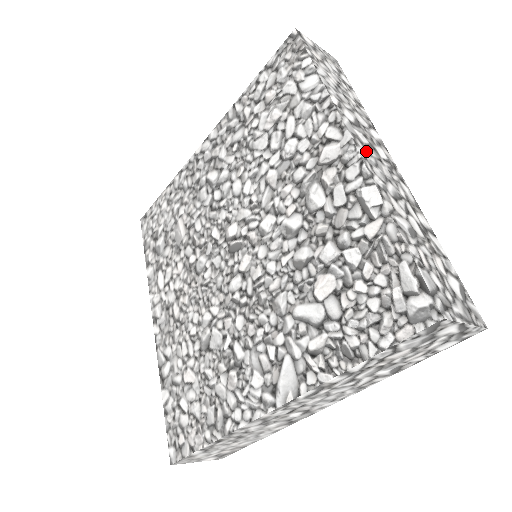
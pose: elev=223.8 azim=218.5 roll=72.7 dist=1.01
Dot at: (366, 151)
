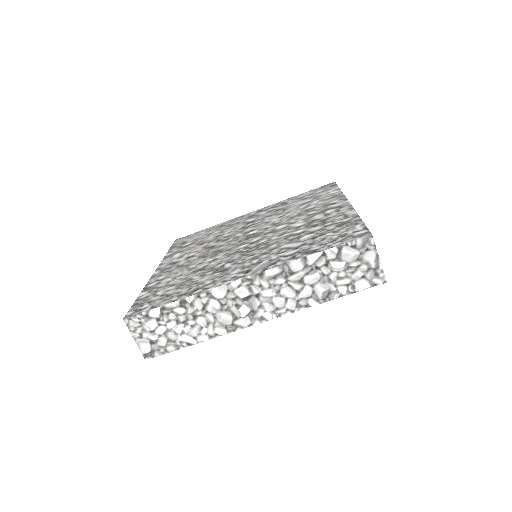
Dot at: occluded
